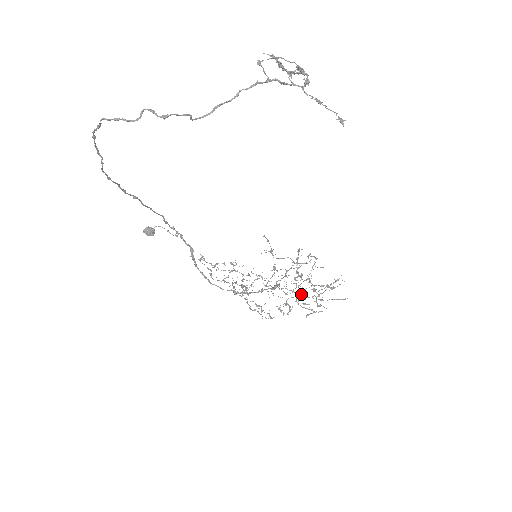
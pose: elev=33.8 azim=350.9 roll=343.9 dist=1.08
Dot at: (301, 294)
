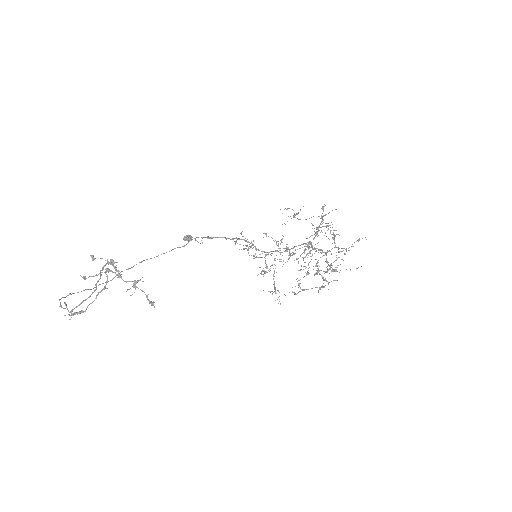
Dot at: occluded
